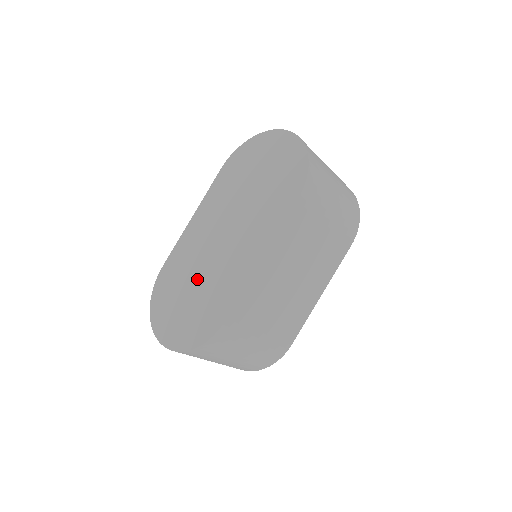
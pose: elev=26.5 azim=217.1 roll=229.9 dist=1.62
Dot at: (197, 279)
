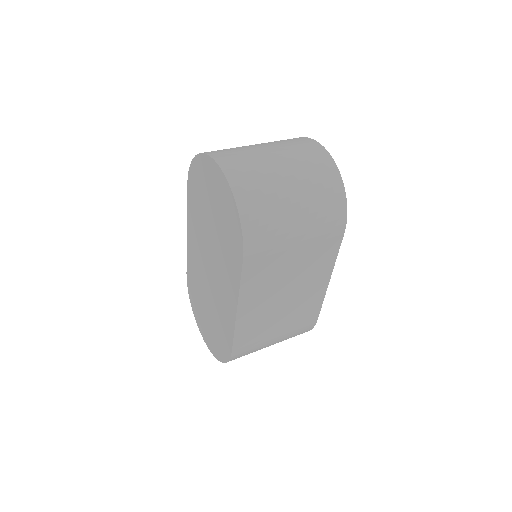
Dot at: (207, 302)
